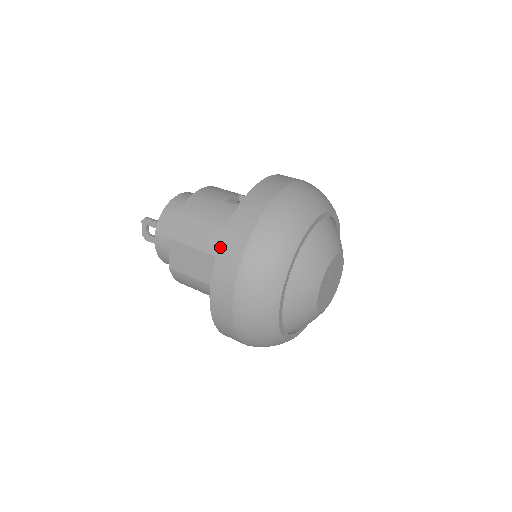
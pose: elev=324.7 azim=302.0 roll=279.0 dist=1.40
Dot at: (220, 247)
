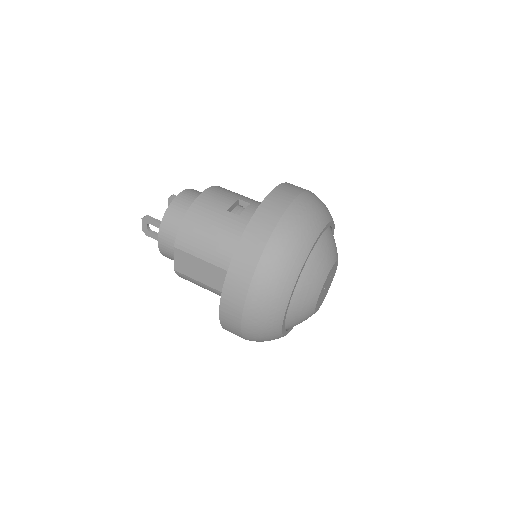
Dot at: (229, 271)
